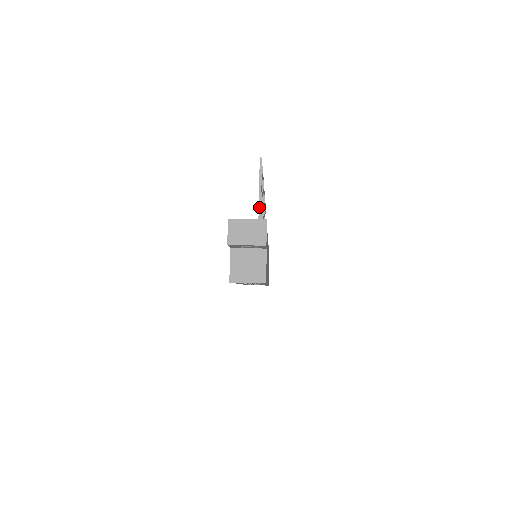
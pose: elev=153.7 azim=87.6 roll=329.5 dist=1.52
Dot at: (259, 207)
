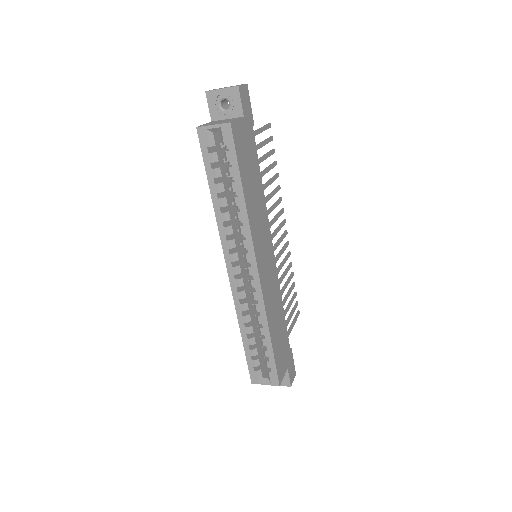
Dot at: (254, 131)
